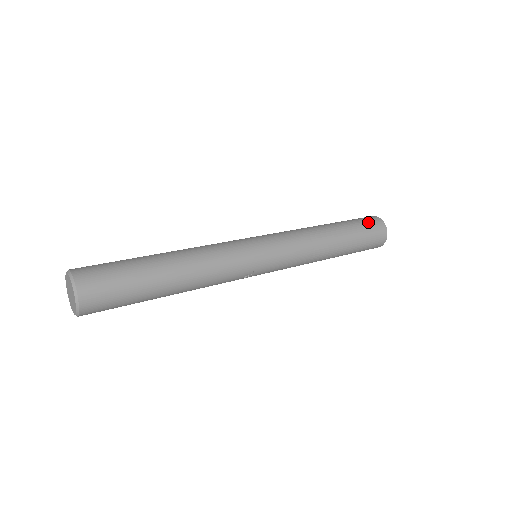
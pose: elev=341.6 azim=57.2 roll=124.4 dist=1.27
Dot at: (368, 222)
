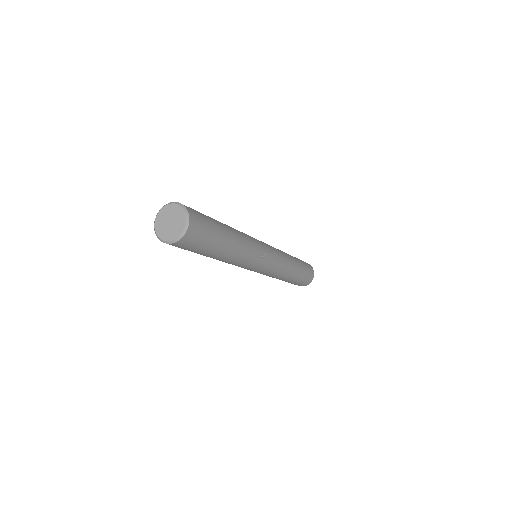
Dot at: occluded
